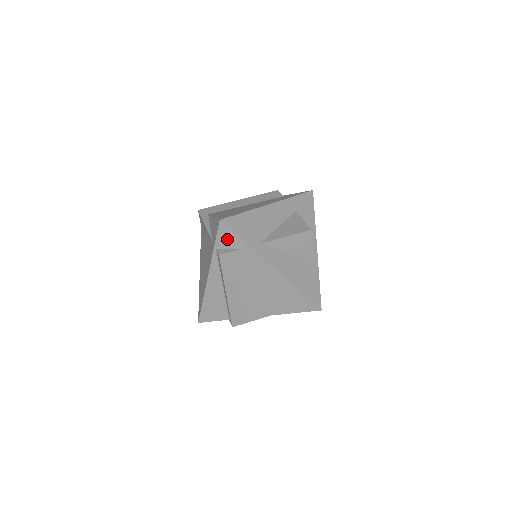
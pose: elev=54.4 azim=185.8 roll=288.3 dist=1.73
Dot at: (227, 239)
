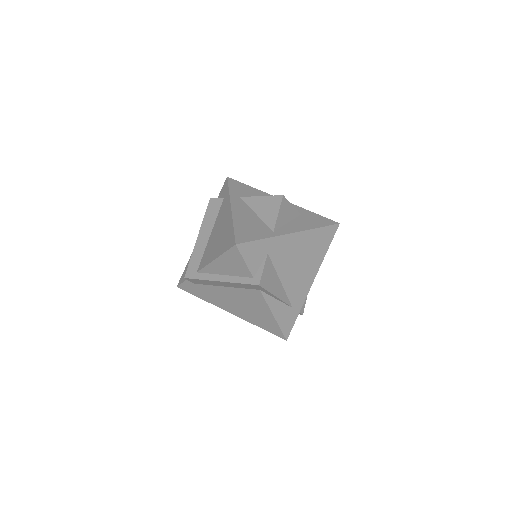
Dot at: (223, 191)
